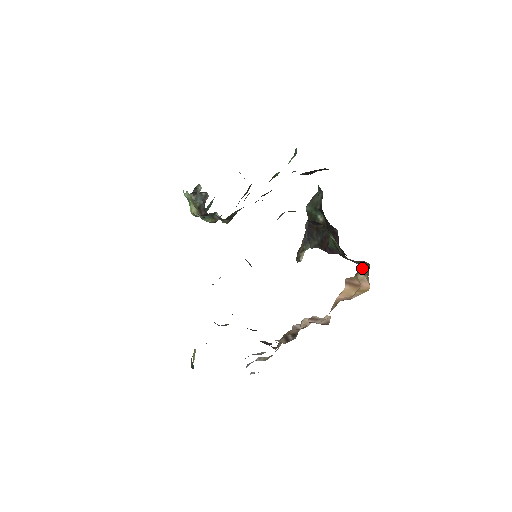
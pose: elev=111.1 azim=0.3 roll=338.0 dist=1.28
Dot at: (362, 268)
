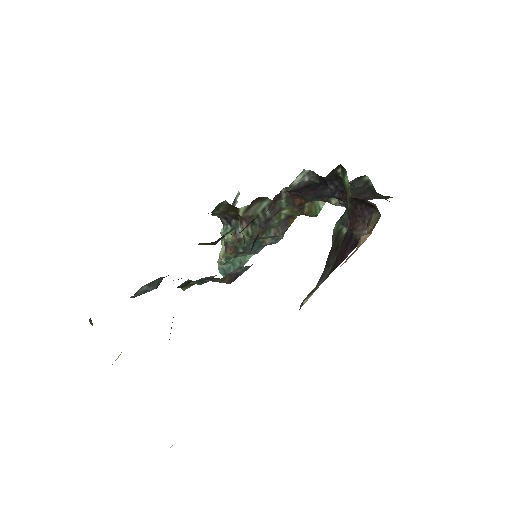
Dot at: (370, 229)
